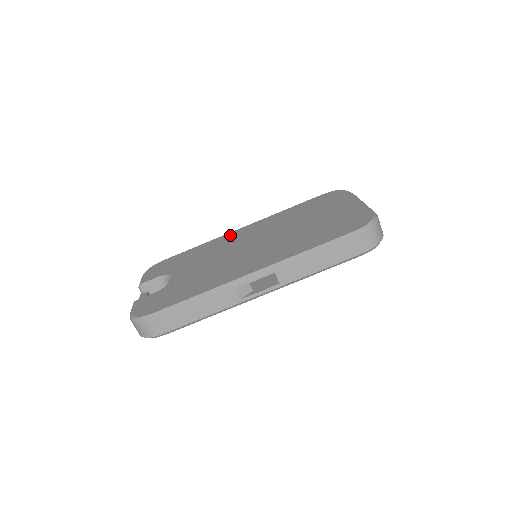
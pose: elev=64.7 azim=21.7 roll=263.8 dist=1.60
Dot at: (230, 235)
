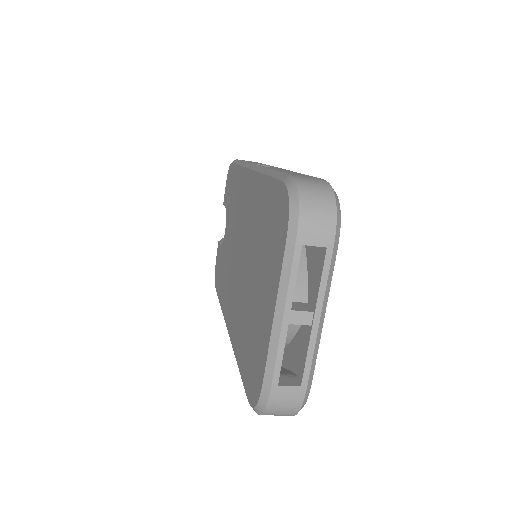
Dot at: (244, 180)
